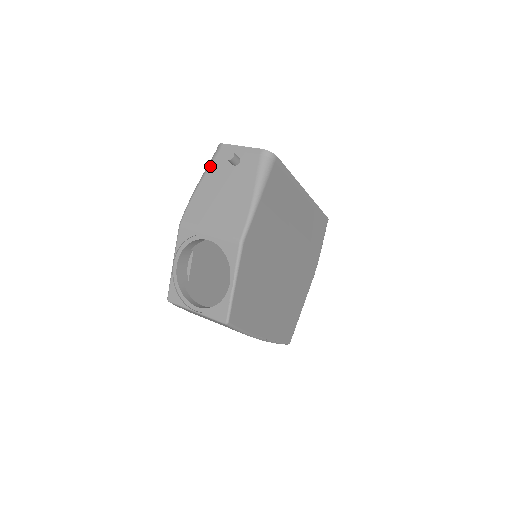
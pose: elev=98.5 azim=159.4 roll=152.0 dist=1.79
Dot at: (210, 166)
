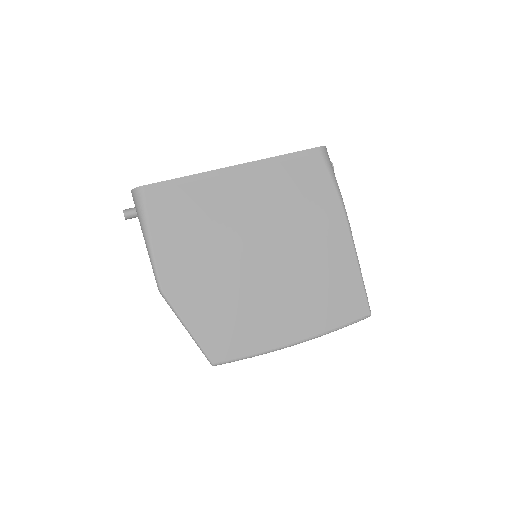
Dot at: occluded
